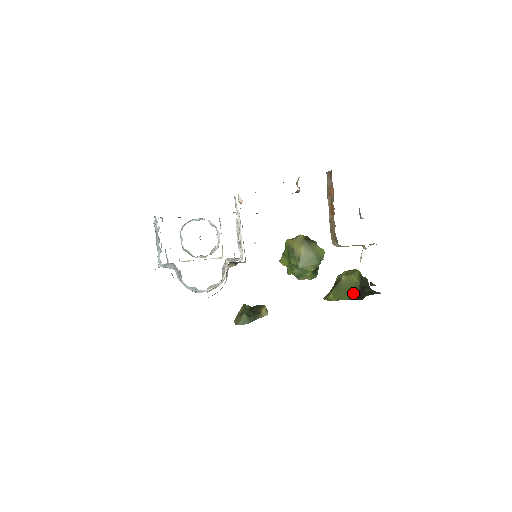
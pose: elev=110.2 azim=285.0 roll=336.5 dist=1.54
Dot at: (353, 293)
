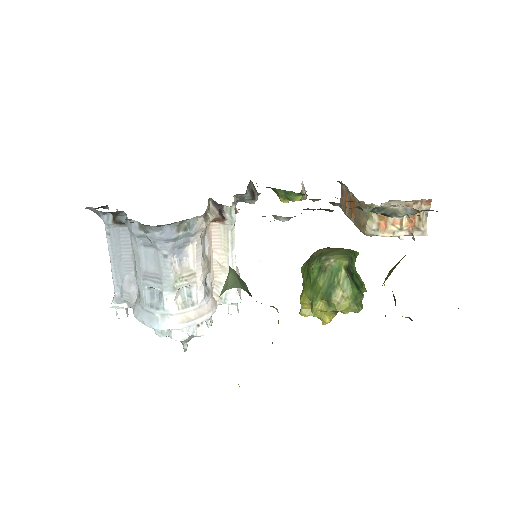
Dot at: occluded
